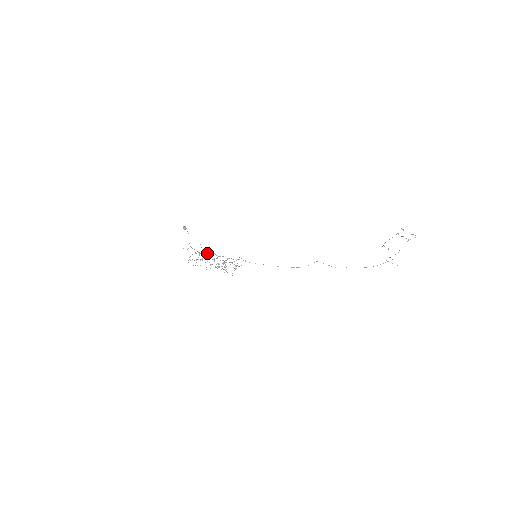
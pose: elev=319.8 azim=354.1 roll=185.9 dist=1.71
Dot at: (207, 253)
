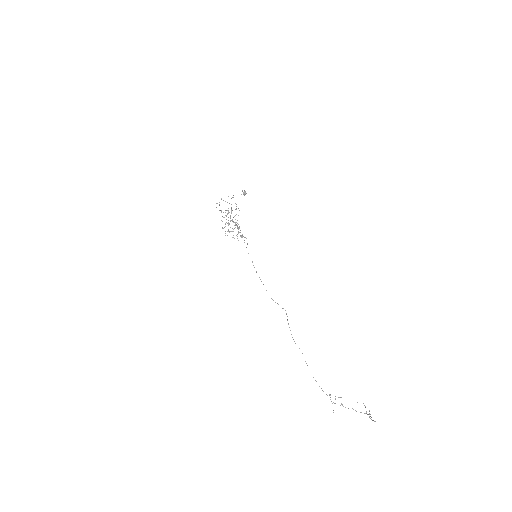
Dot at: (235, 209)
